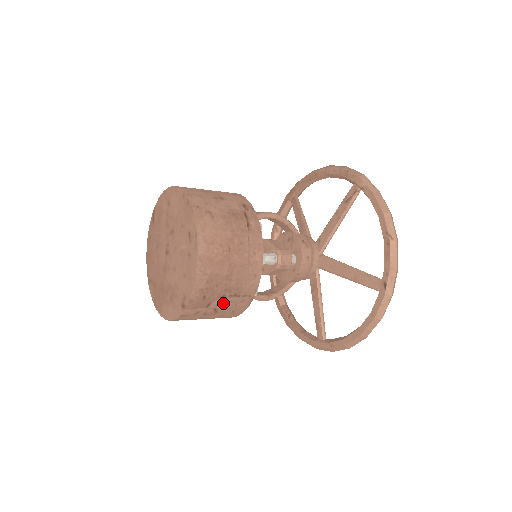
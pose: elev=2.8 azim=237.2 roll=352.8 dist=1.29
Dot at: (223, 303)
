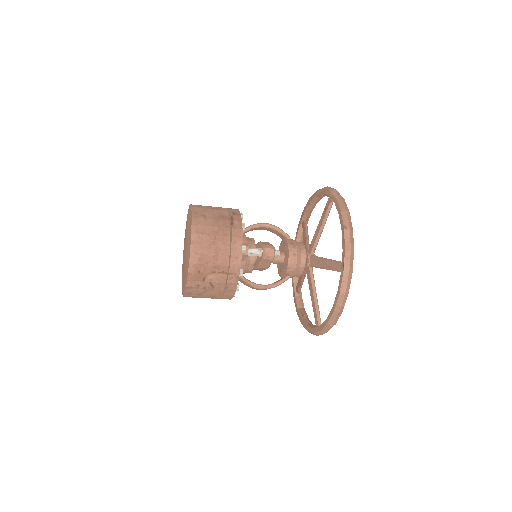
Dot at: (215, 279)
